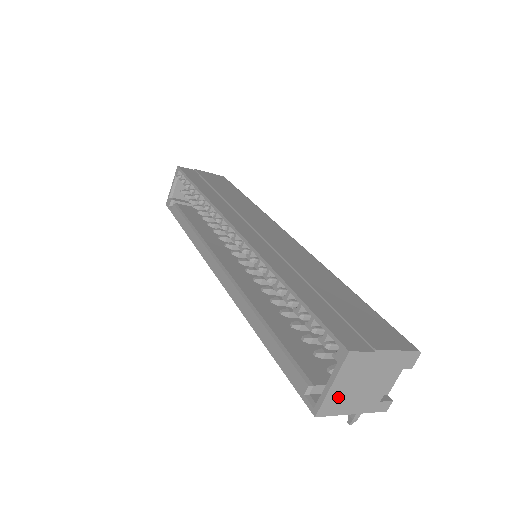
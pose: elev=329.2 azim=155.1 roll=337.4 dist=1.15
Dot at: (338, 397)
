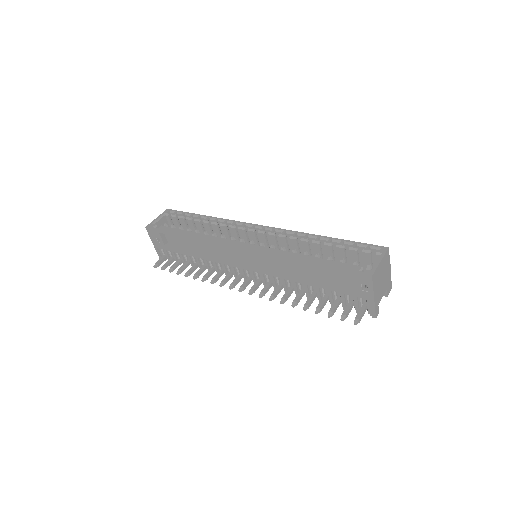
Dot at: (378, 274)
